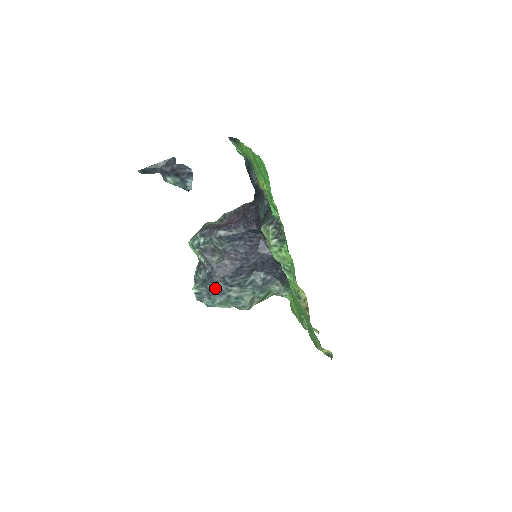
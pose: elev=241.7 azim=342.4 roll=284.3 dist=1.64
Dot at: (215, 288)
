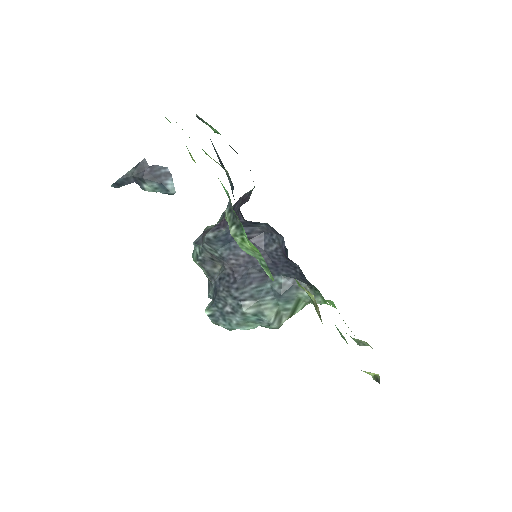
Dot at: (226, 306)
